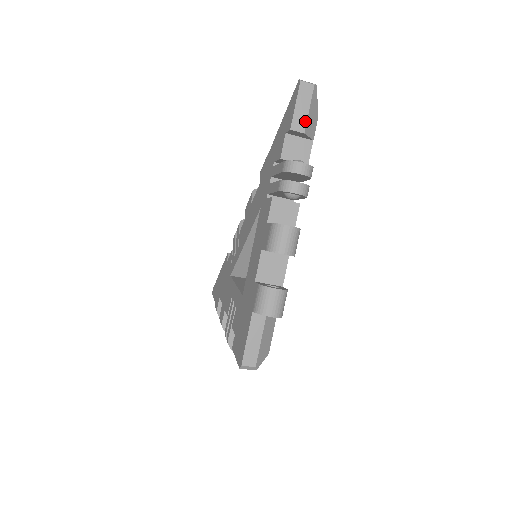
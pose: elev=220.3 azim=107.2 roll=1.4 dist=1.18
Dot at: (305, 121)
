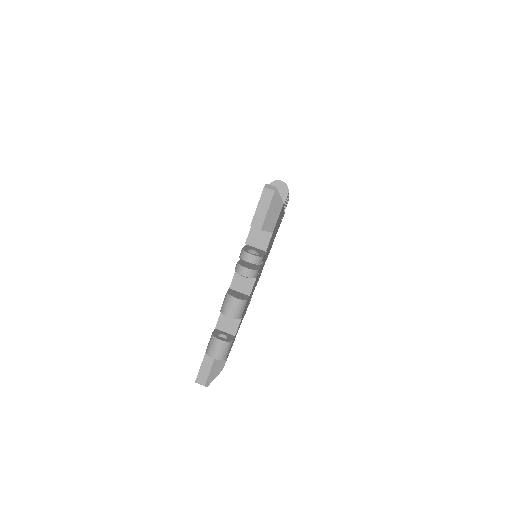
Dot at: occluded
